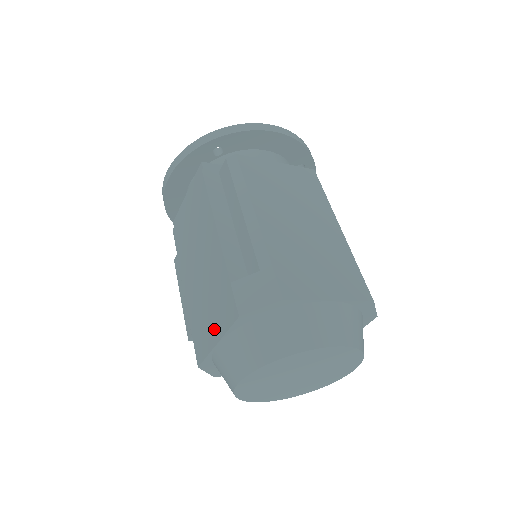
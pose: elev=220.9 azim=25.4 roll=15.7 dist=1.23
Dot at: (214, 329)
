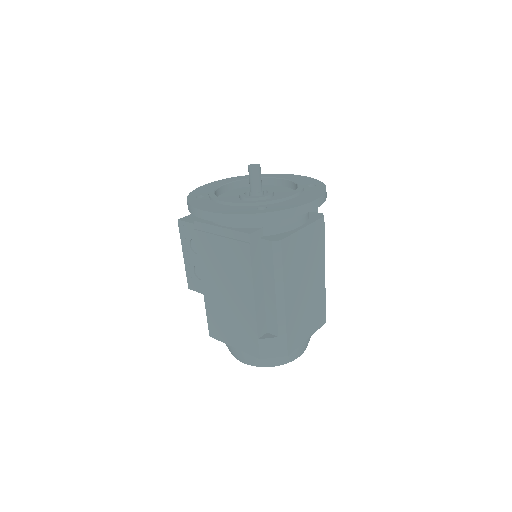
Dot at: (233, 340)
